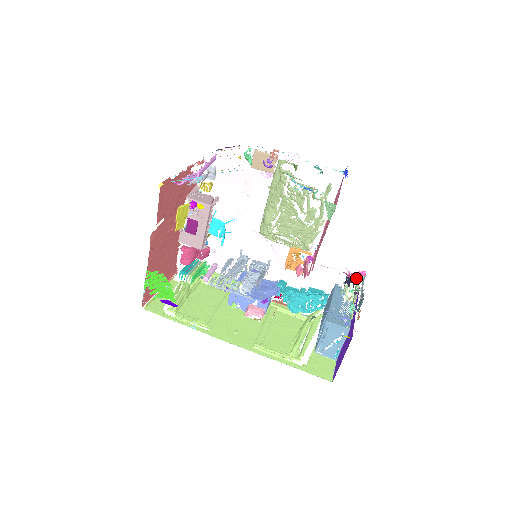
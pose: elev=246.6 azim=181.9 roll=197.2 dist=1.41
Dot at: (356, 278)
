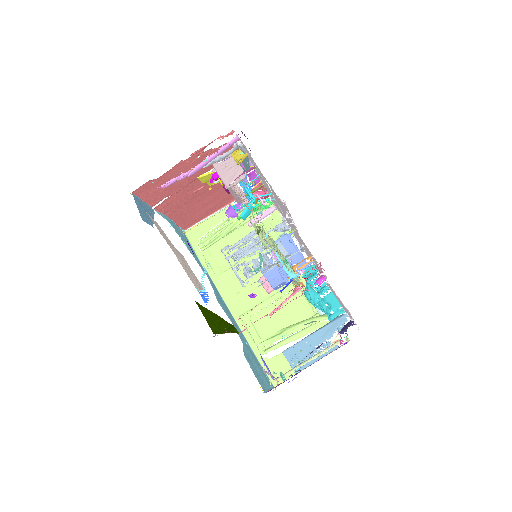
Dot at: occluded
